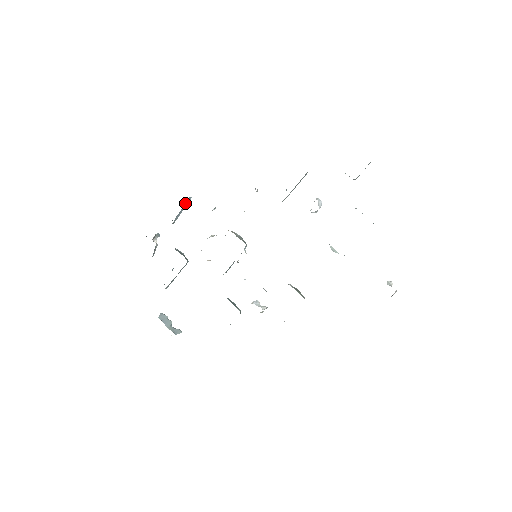
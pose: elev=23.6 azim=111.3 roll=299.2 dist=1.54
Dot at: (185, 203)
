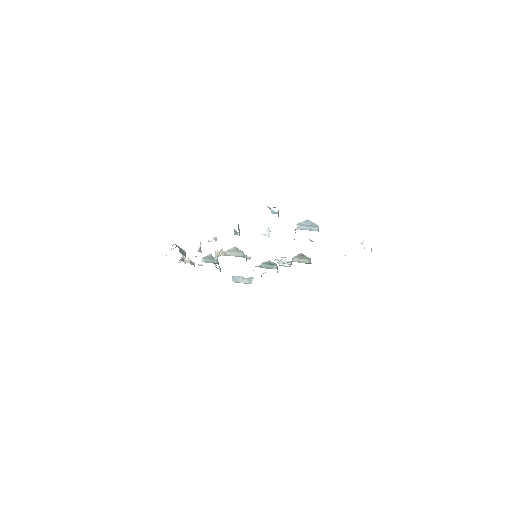
Dot at: (180, 252)
